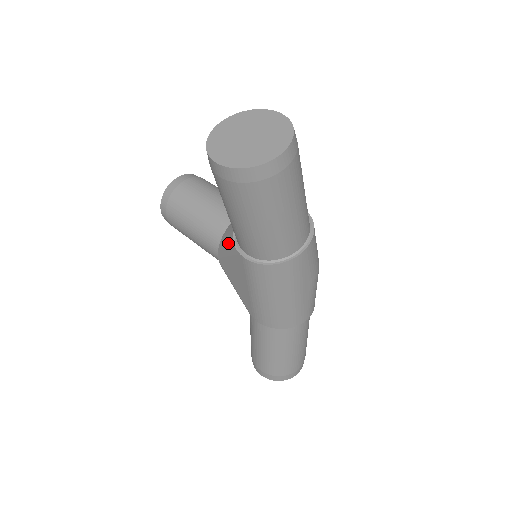
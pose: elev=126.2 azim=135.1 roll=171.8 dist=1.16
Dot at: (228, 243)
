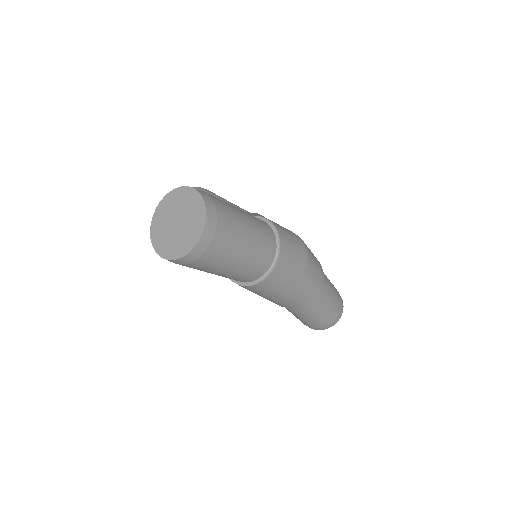
Dot at: occluded
